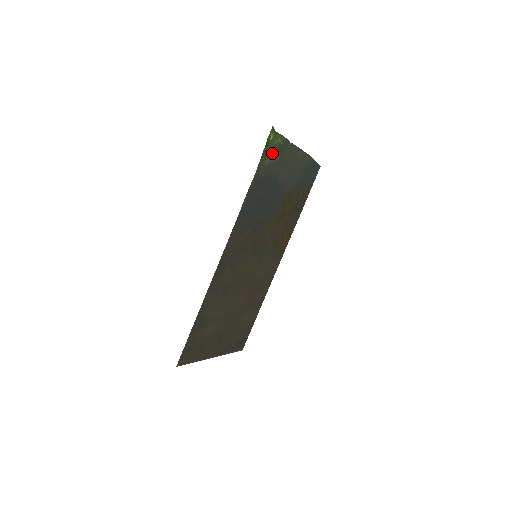
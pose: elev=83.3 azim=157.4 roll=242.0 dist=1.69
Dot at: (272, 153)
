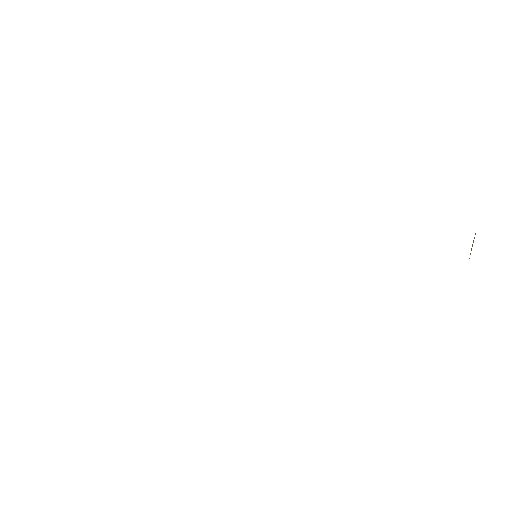
Dot at: occluded
